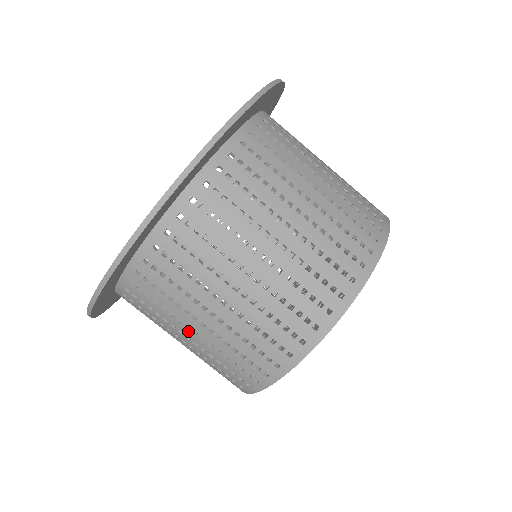
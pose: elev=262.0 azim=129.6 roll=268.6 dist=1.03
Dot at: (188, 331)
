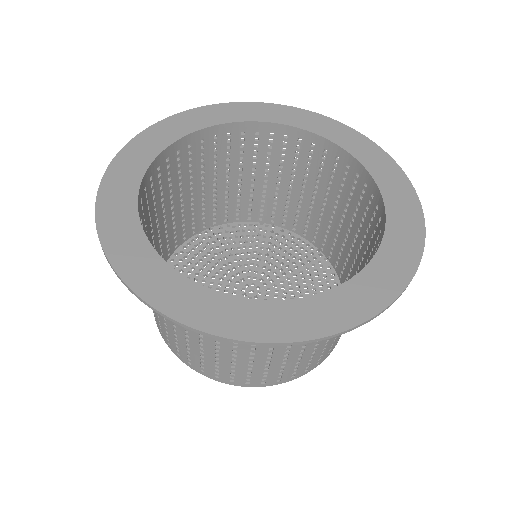
Dot at: occluded
